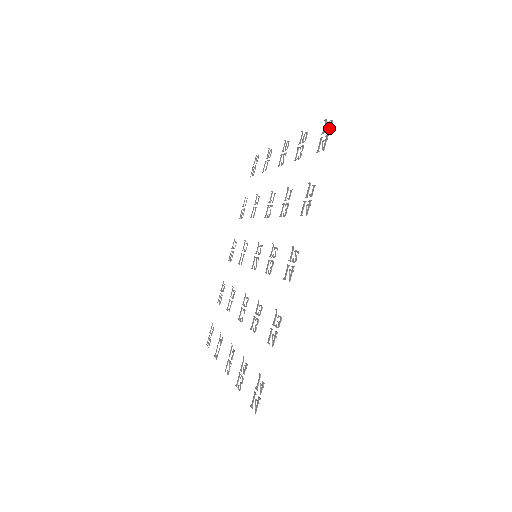
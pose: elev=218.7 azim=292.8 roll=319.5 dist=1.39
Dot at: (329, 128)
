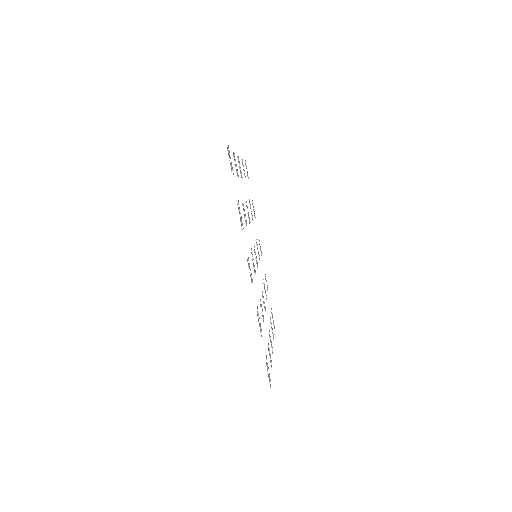
Dot at: (228, 155)
